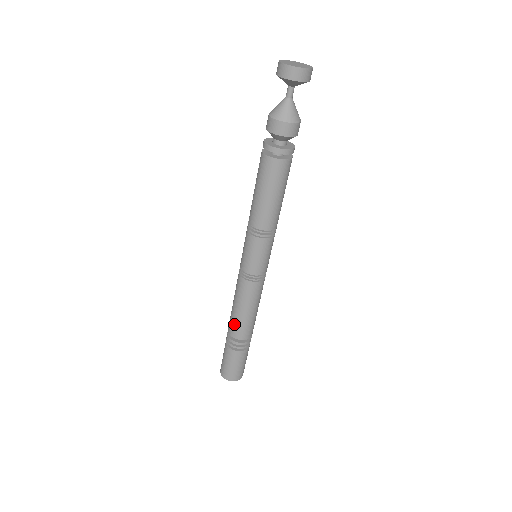
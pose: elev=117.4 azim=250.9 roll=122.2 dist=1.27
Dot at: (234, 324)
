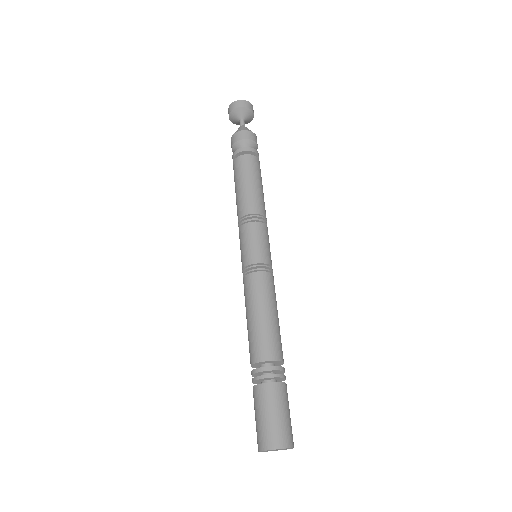
Dot at: (259, 340)
